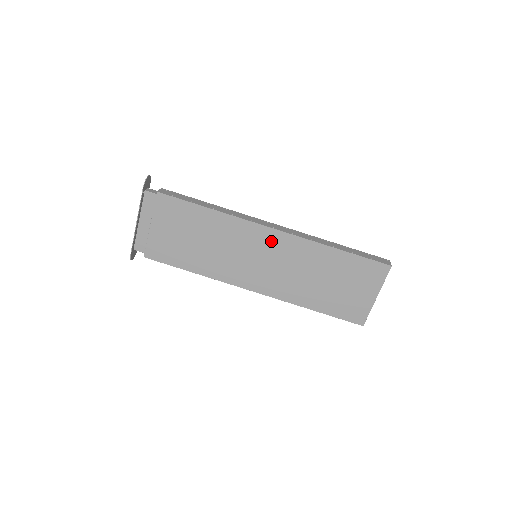
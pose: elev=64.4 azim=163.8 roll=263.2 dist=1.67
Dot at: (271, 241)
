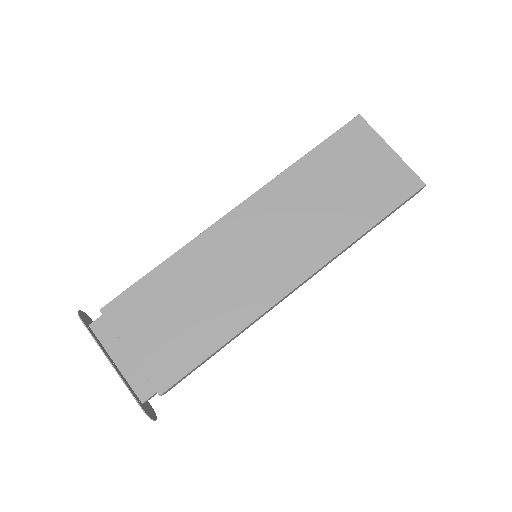
Dot at: (246, 221)
